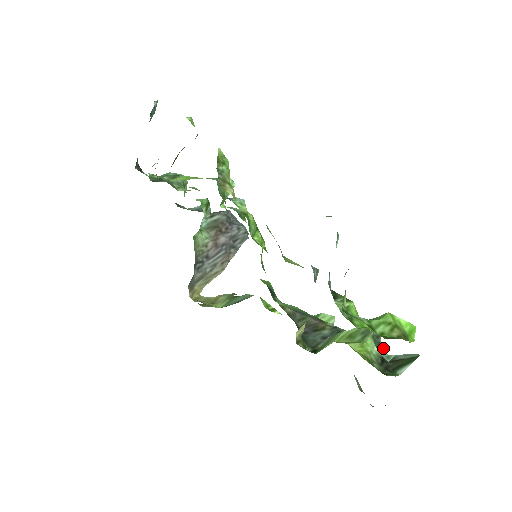
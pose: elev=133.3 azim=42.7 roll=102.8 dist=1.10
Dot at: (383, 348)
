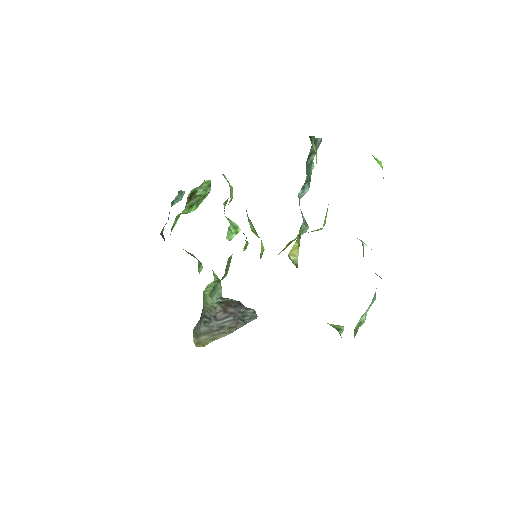
Dot at: occluded
